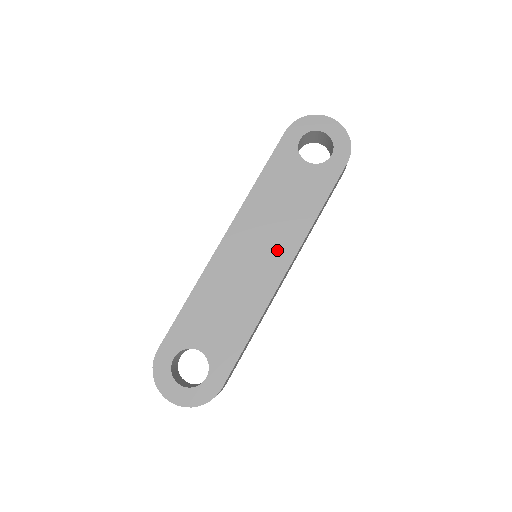
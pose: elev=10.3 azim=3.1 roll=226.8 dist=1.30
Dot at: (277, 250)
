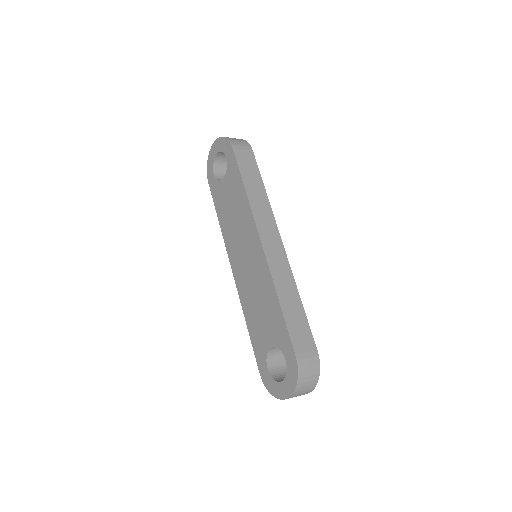
Dot at: (250, 239)
